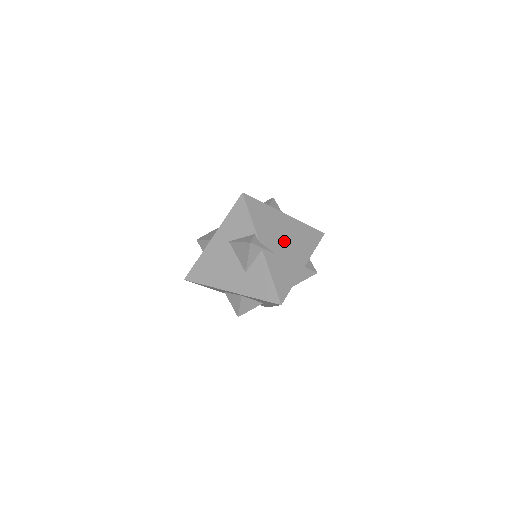
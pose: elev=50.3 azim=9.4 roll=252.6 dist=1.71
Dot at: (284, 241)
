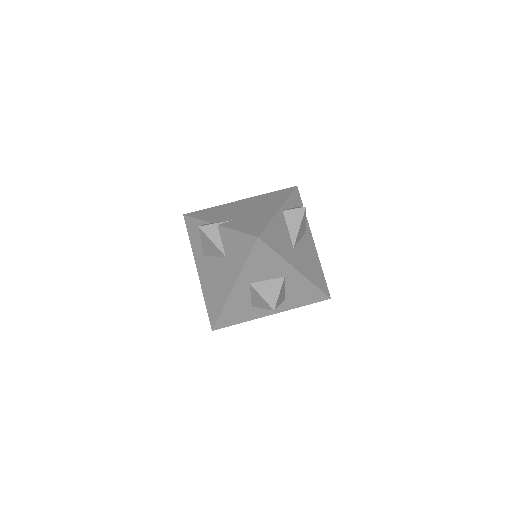
Dot at: (244, 210)
